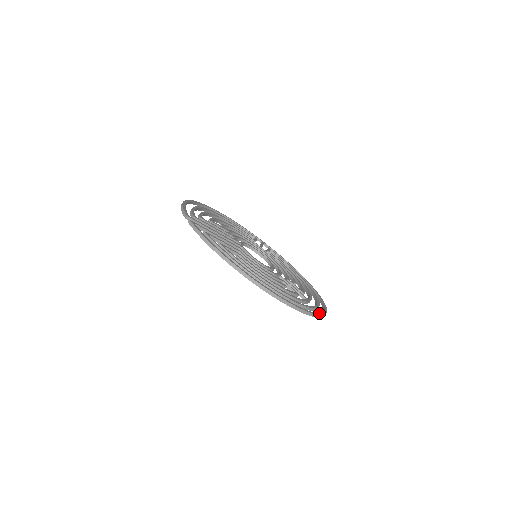
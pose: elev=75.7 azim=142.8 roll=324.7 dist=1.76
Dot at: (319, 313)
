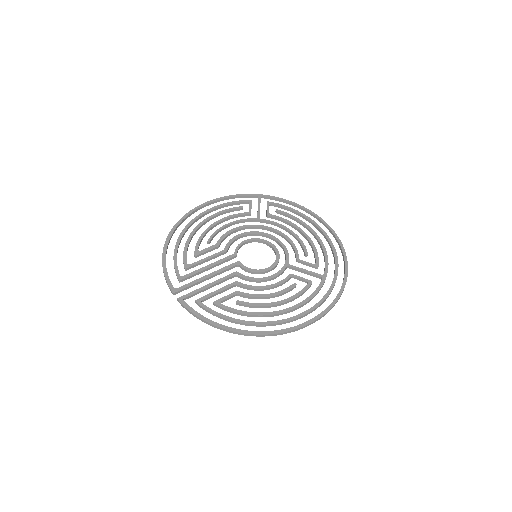
Dot at: (338, 294)
